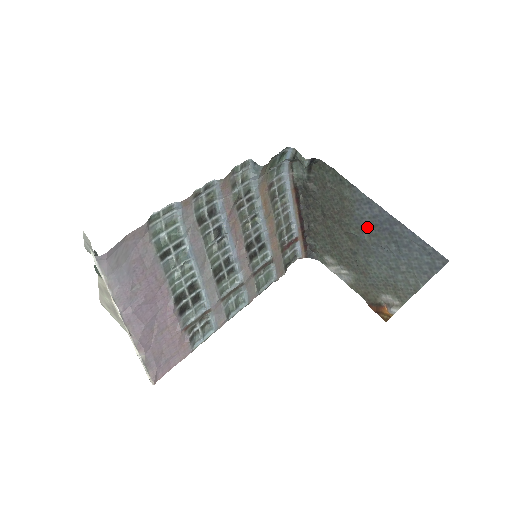
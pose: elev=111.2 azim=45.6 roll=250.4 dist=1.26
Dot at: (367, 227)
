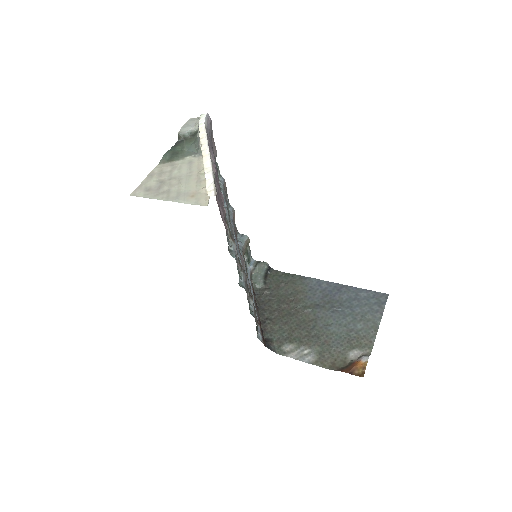
Dot at: (320, 300)
